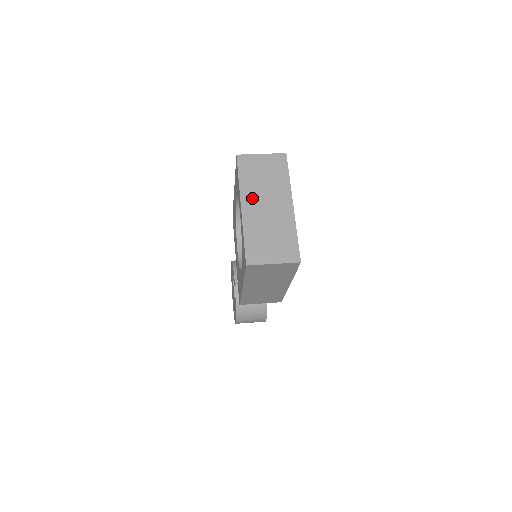
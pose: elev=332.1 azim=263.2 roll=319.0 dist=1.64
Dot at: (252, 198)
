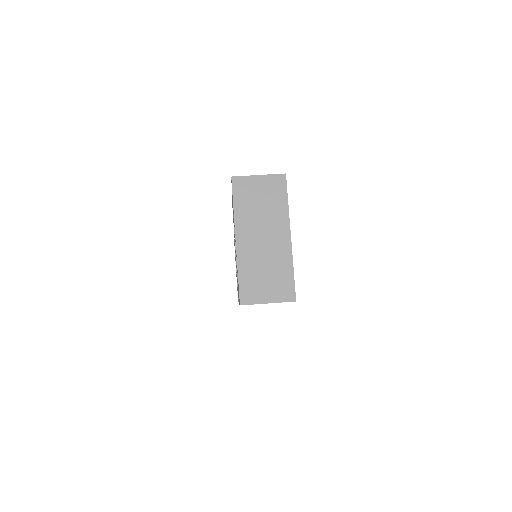
Dot at: (247, 229)
